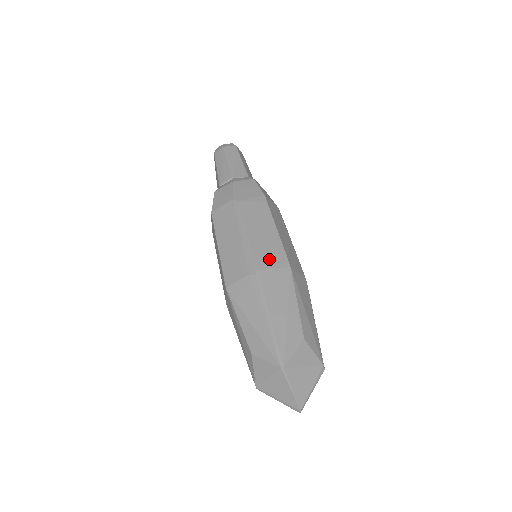
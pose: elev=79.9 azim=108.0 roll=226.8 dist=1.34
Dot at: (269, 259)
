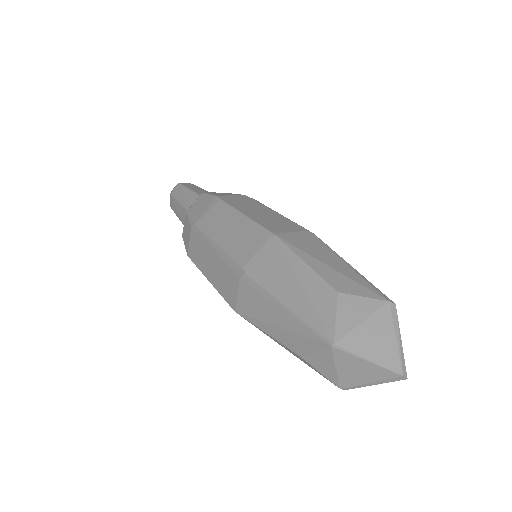
Dot at: (249, 247)
